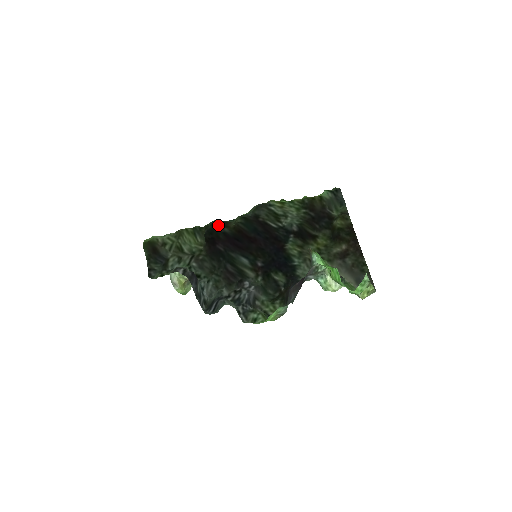
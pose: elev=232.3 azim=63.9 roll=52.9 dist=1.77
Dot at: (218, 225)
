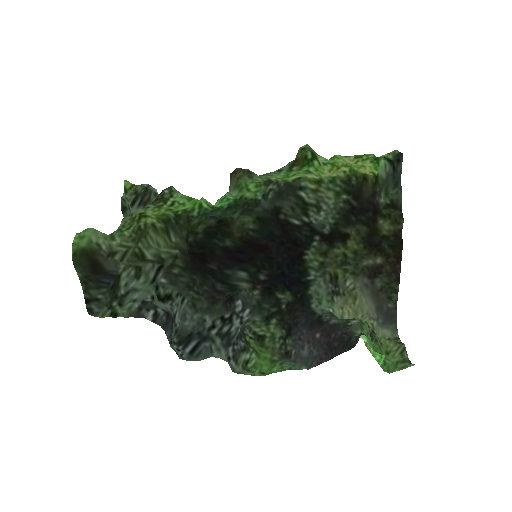
Dot at: (215, 233)
